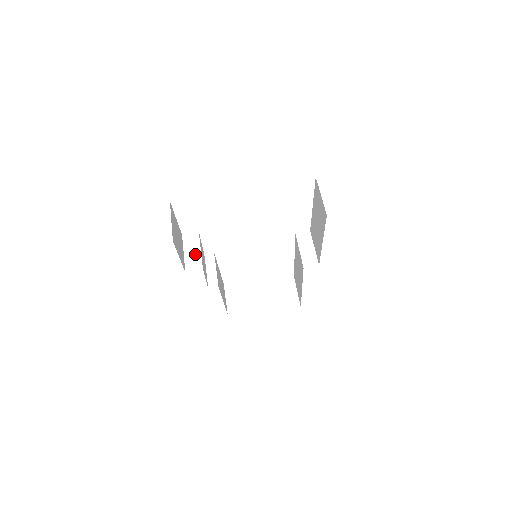
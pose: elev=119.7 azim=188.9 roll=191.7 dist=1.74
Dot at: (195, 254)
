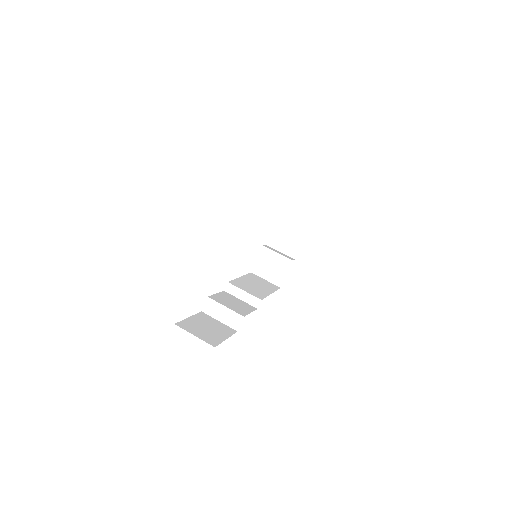
Dot at: (226, 314)
